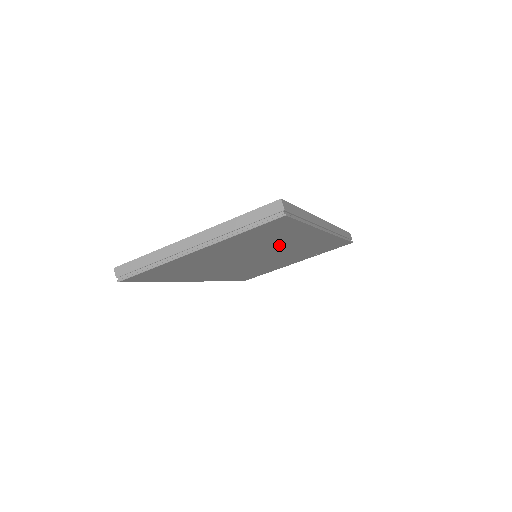
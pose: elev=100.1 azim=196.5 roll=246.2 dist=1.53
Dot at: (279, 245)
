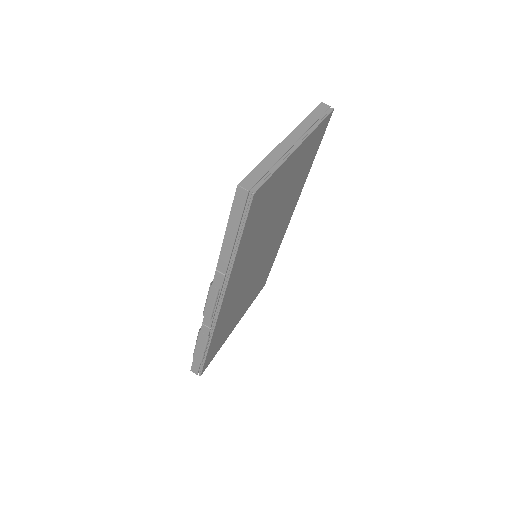
Dot at: (283, 215)
